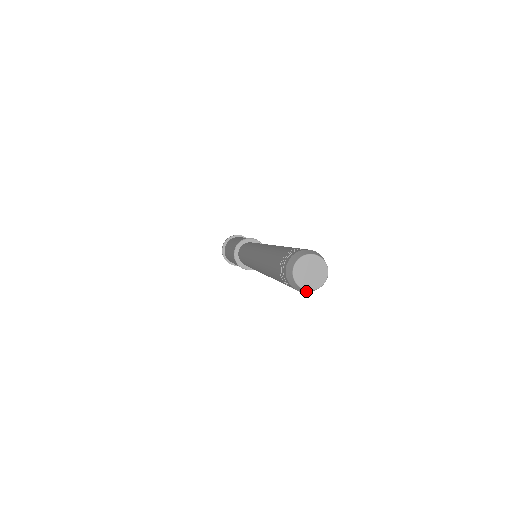
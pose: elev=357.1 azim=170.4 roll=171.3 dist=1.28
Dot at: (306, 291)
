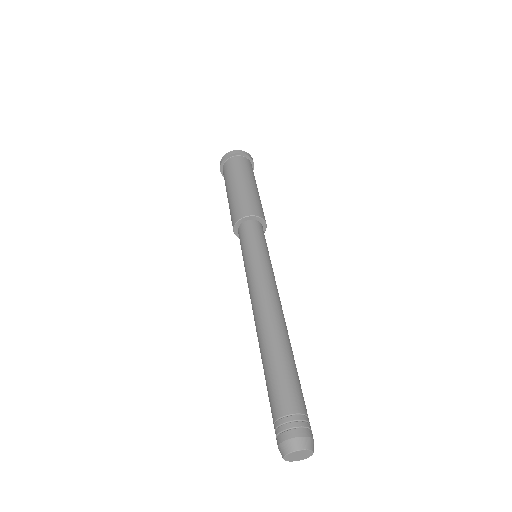
Dot at: occluded
